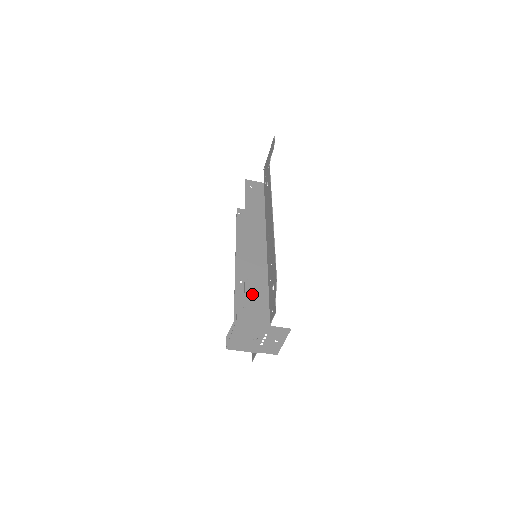
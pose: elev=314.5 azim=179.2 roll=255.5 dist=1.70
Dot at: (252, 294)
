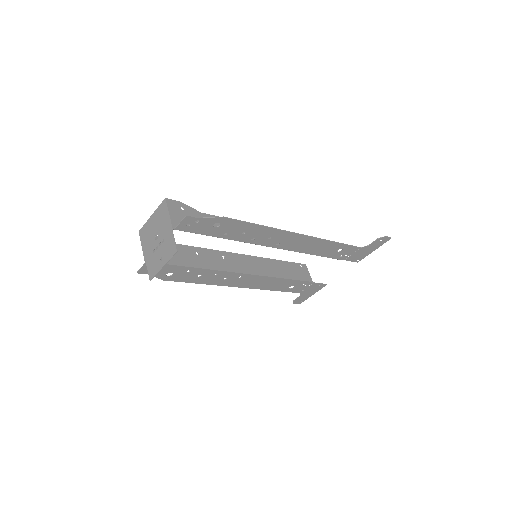
Dot at: occluded
